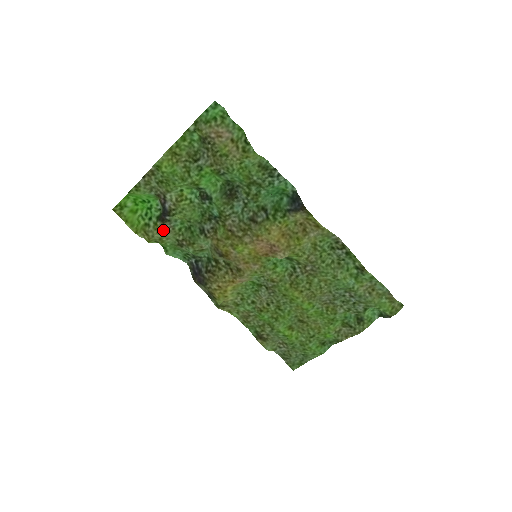
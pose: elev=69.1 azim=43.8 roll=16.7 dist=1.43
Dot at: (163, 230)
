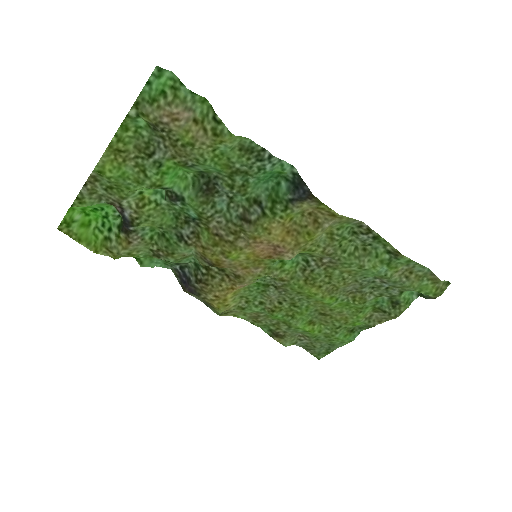
Dot at: (130, 243)
